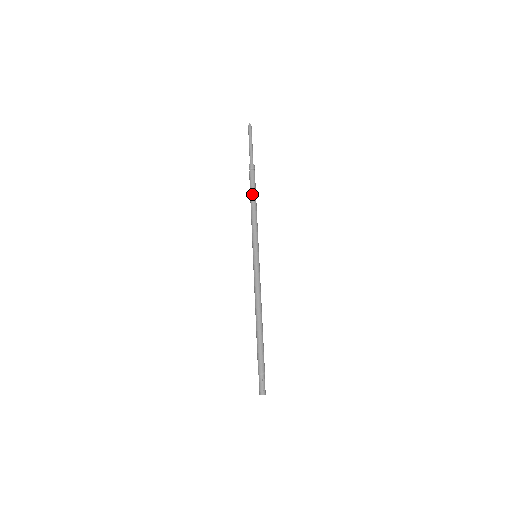
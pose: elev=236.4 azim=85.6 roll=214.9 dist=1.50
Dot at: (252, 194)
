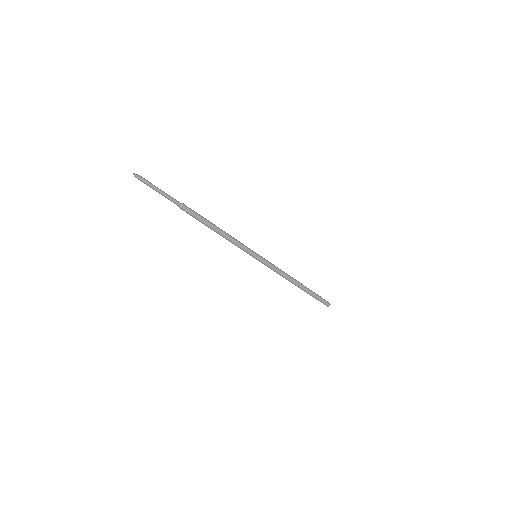
Dot at: (209, 227)
